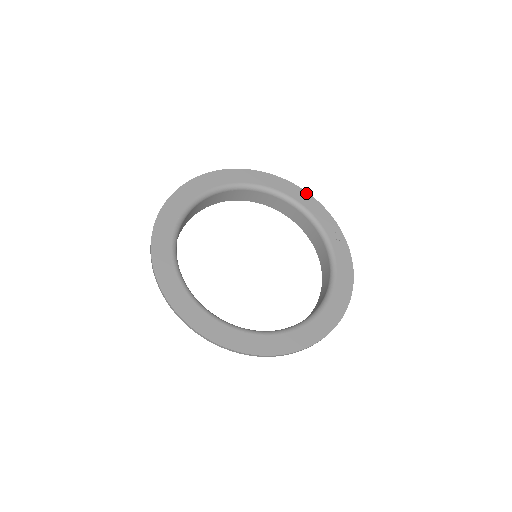
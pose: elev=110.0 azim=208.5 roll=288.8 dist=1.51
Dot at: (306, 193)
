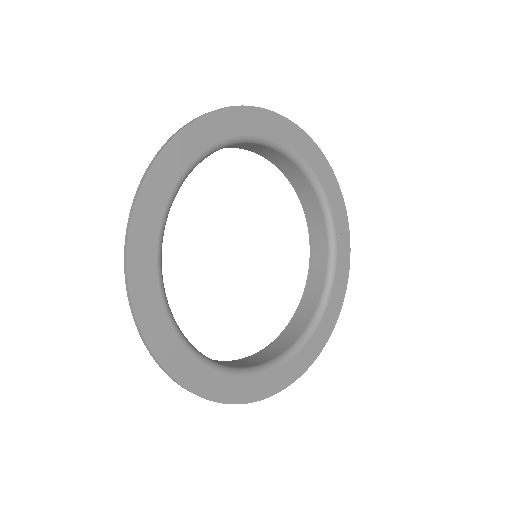
Dot at: (344, 206)
